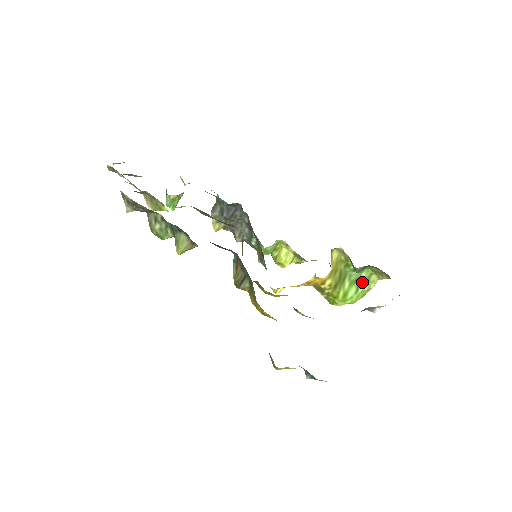
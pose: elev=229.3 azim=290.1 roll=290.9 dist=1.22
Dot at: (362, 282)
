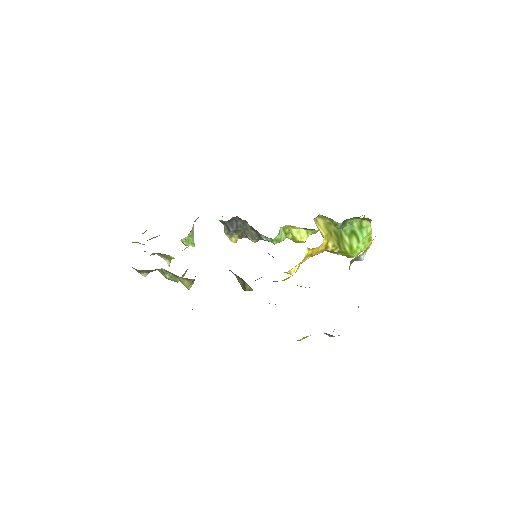
Dot at: (358, 231)
